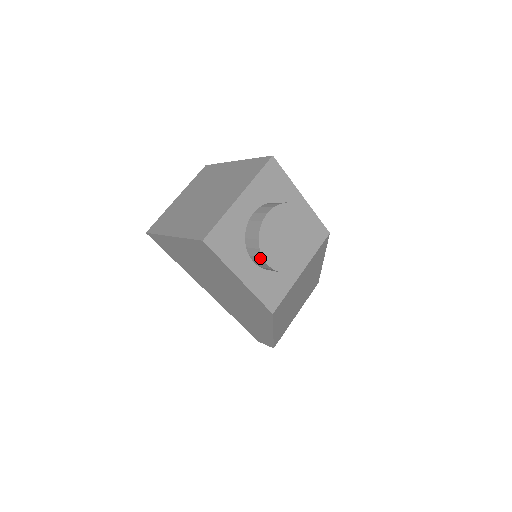
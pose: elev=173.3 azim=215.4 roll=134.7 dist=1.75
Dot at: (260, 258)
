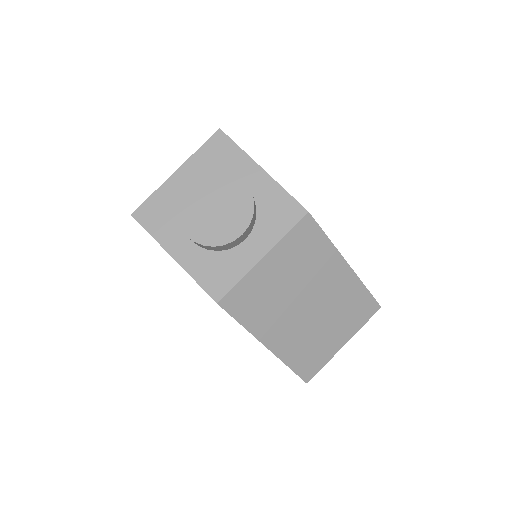
Dot at: (181, 229)
